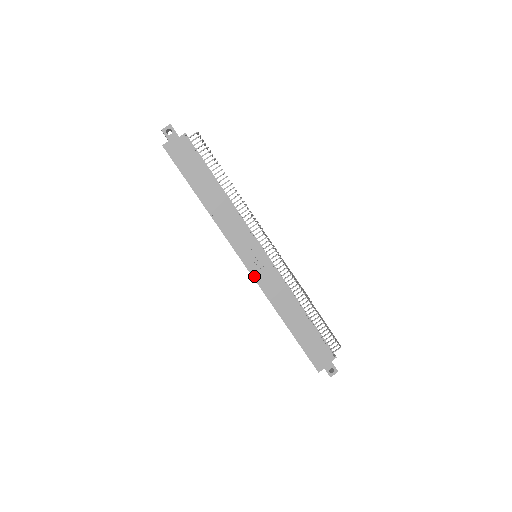
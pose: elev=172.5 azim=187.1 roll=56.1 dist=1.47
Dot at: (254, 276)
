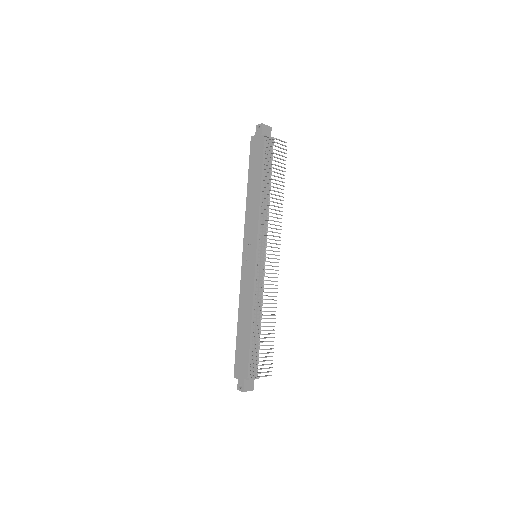
Dot at: (242, 268)
